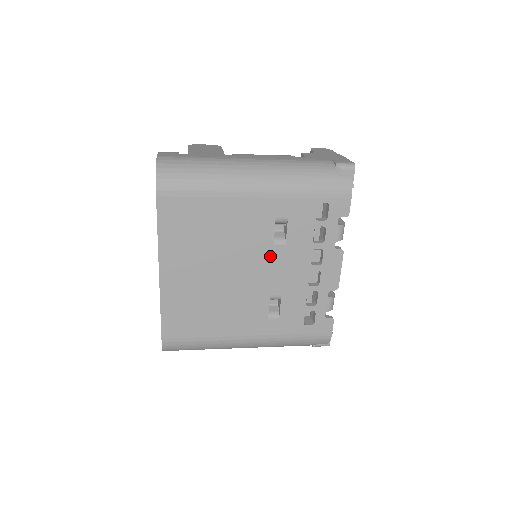
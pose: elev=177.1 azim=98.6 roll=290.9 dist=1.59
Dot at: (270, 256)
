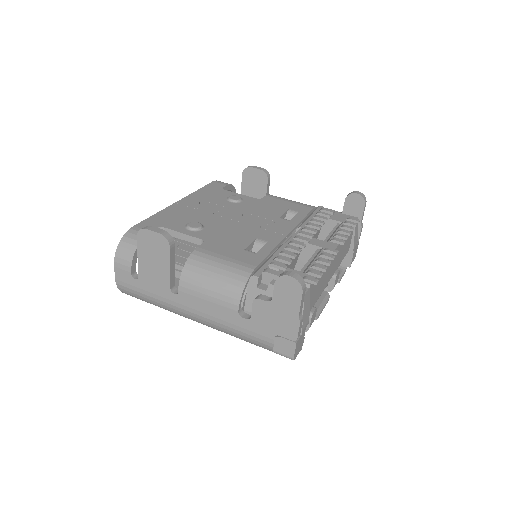
Dot at: occluded
